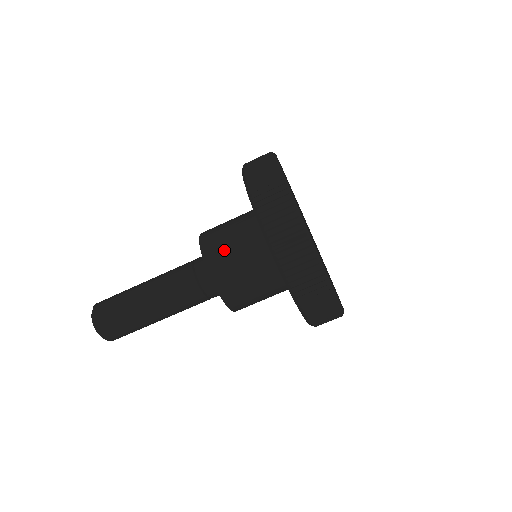
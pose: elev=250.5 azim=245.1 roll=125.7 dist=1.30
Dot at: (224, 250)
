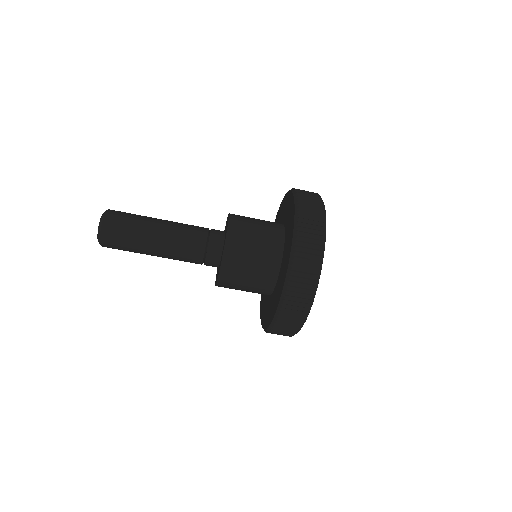
Dot at: (241, 264)
